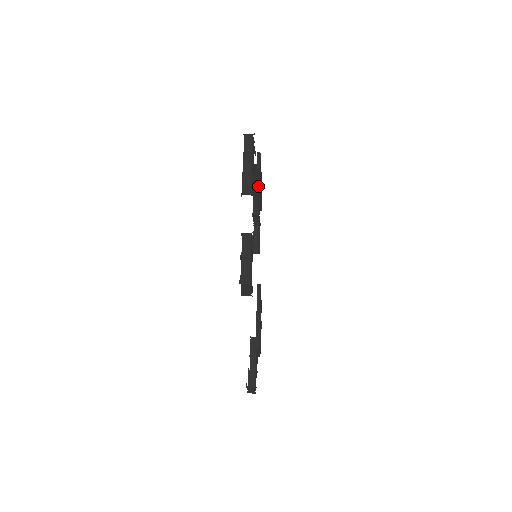
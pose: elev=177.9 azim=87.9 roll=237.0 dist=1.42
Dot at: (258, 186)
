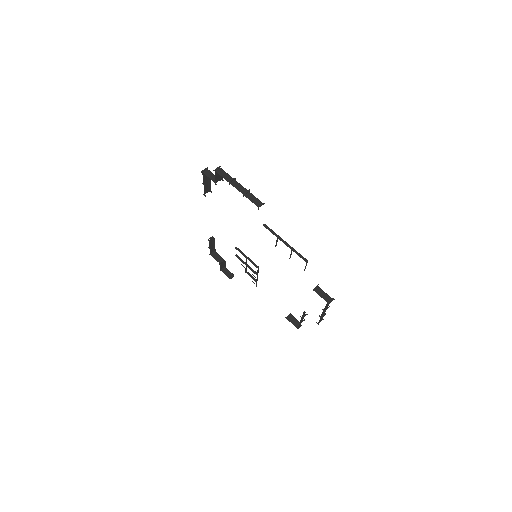
Dot at: occluded
